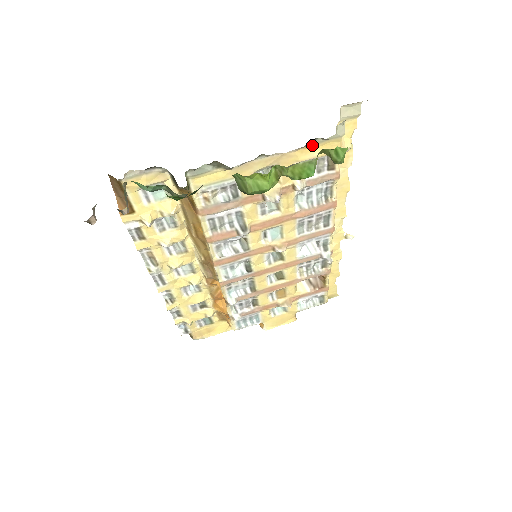
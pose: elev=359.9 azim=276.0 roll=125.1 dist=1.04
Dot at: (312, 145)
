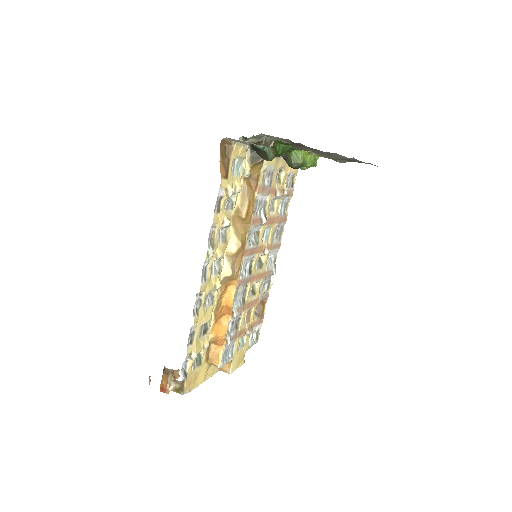
Dot at: occluded
